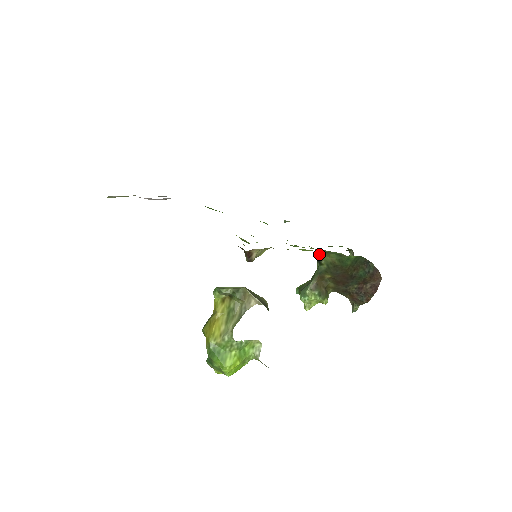
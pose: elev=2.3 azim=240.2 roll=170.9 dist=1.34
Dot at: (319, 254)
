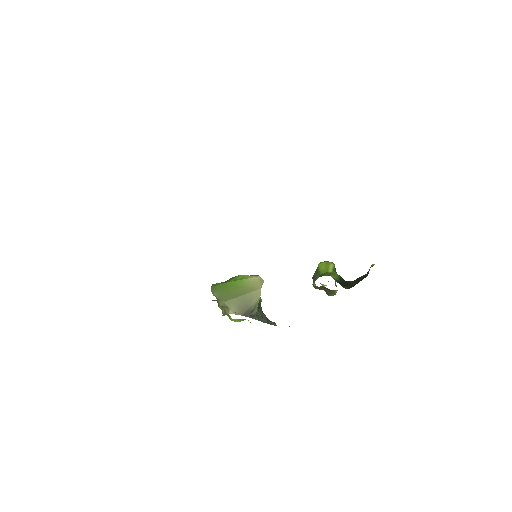
Dot at: occluded
